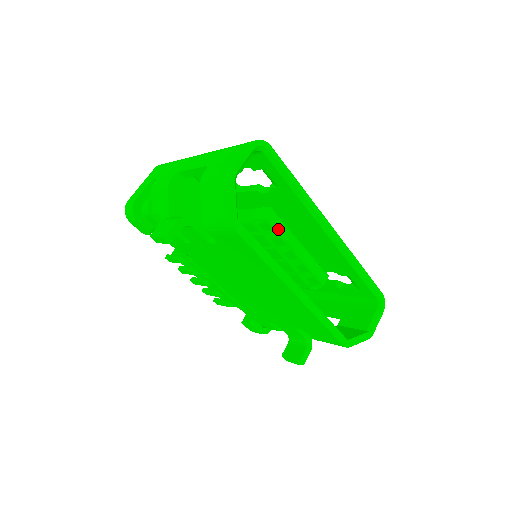
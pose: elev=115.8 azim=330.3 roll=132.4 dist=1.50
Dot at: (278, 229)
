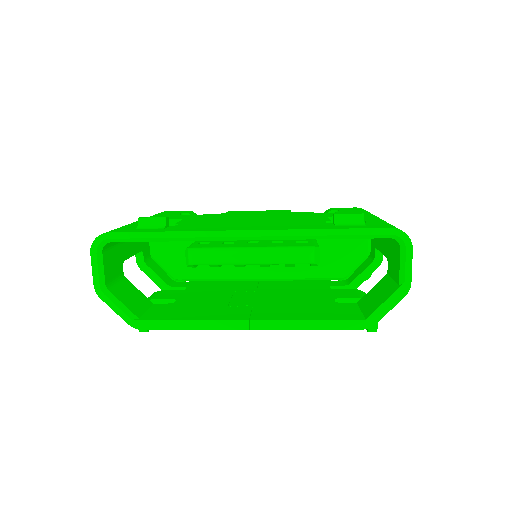
Dot at: (207, 263)
